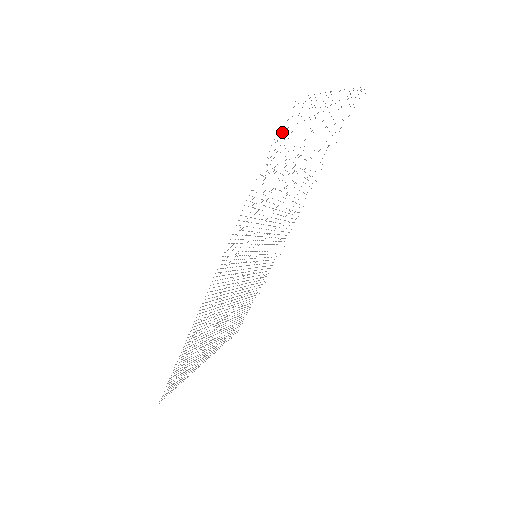
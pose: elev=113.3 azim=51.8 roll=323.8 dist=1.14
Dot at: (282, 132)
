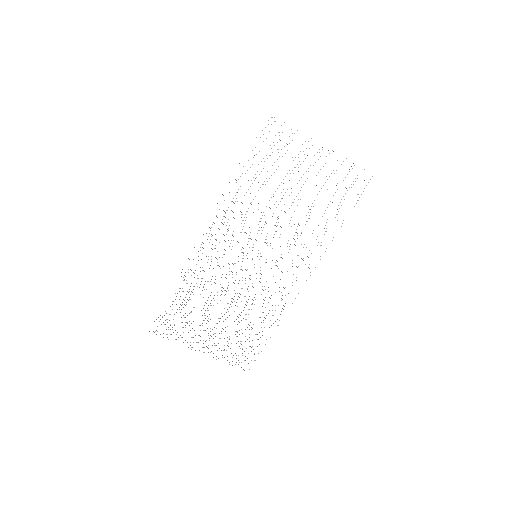
Dot at: (263, 134)
